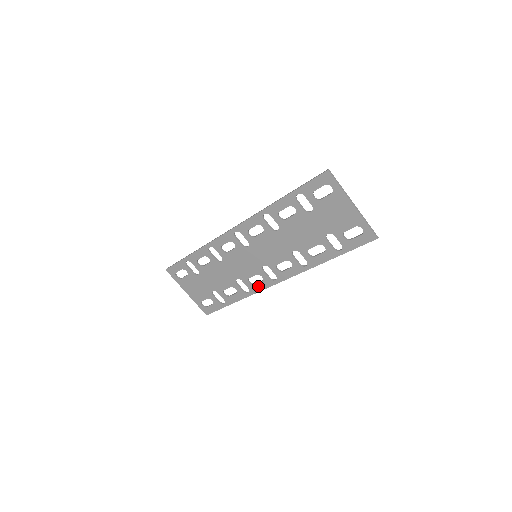
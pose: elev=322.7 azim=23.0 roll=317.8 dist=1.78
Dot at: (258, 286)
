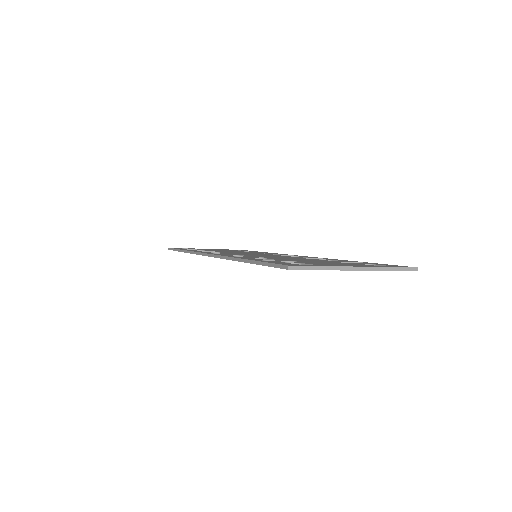
Dot at: occluded
